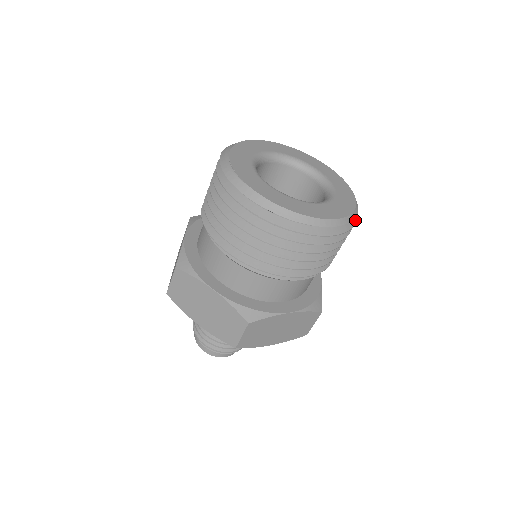
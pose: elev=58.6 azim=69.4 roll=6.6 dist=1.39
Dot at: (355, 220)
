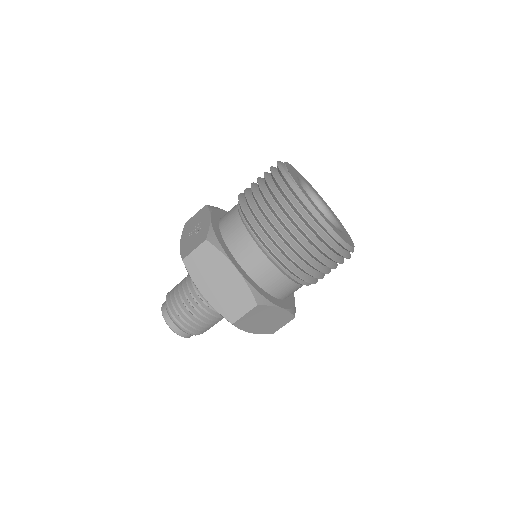
Dot at: occluded
